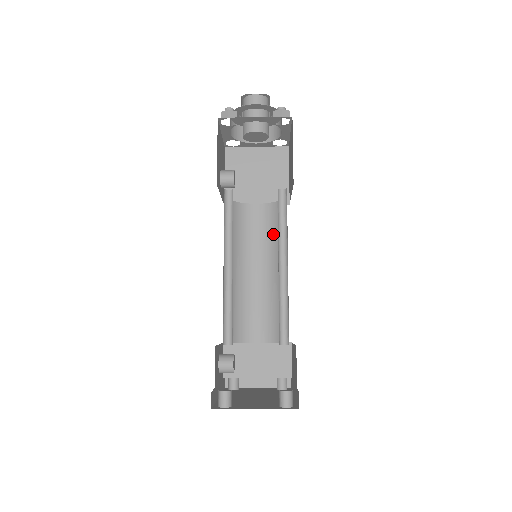
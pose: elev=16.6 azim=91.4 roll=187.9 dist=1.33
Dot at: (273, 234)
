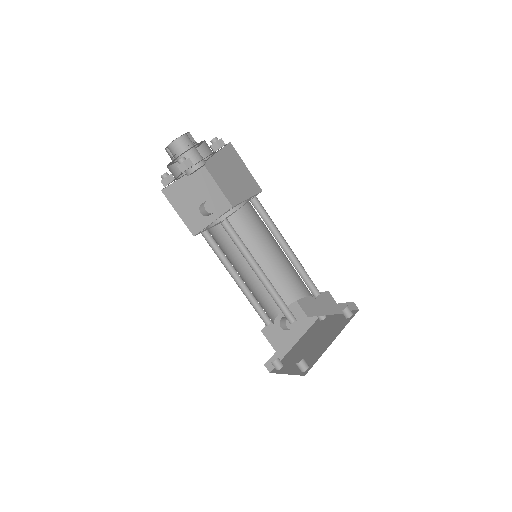
Dot at: (264, 224)
